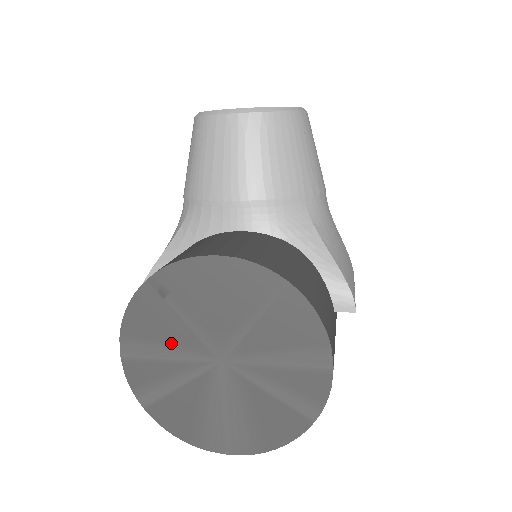
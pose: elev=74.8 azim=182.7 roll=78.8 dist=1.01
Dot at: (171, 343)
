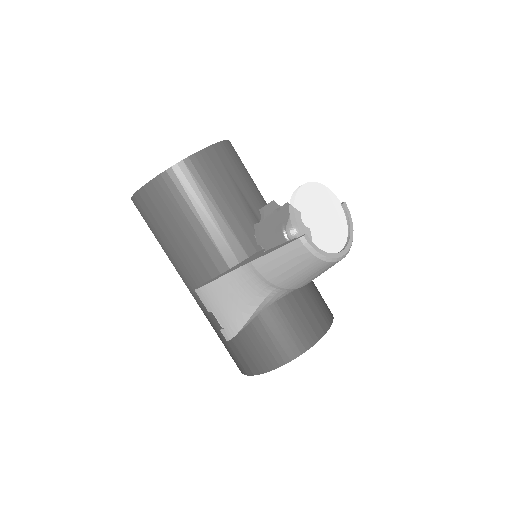
Dot at: occluded
